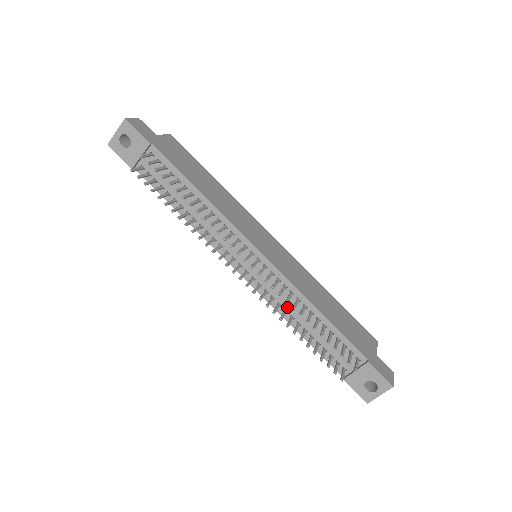
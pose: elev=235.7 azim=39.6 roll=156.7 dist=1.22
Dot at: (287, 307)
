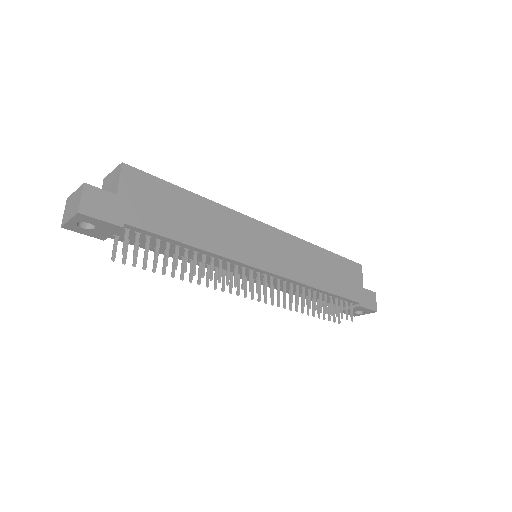
Dot at: occluded
